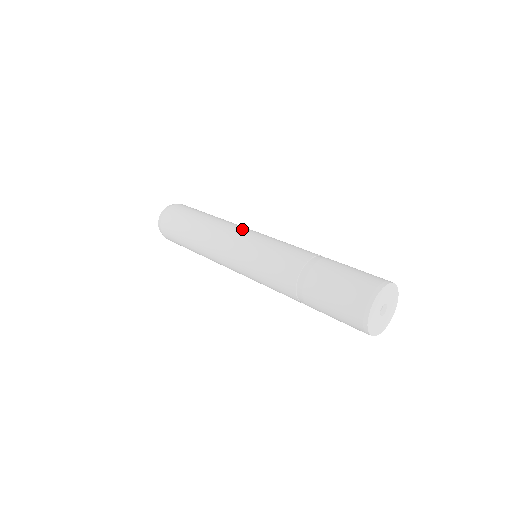
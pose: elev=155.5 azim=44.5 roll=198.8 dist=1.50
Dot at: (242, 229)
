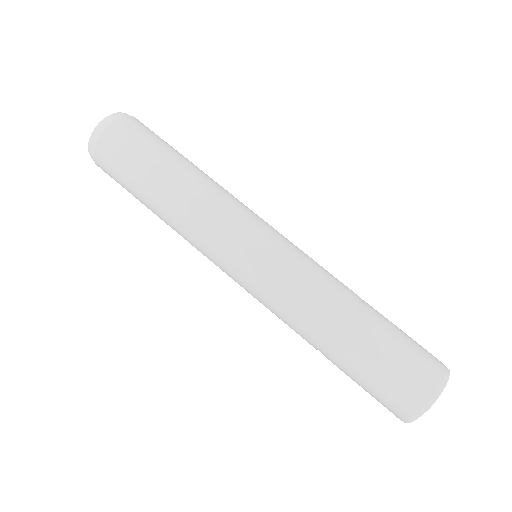
Dot at: (242, 218)
